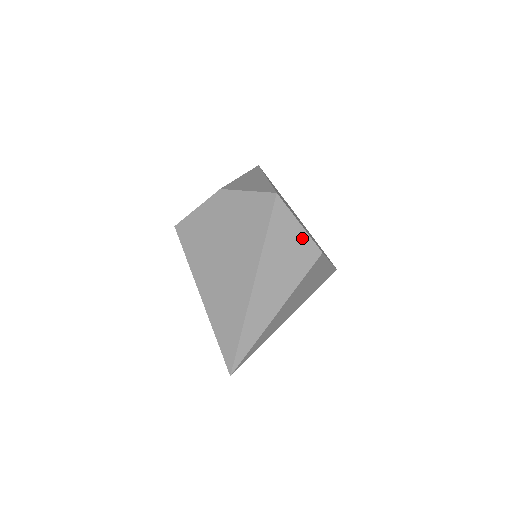
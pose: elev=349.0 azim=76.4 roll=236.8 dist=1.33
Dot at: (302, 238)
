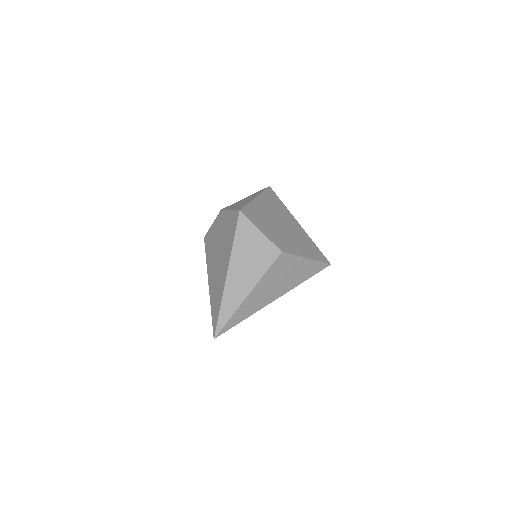
Dot at: (263, 241)
